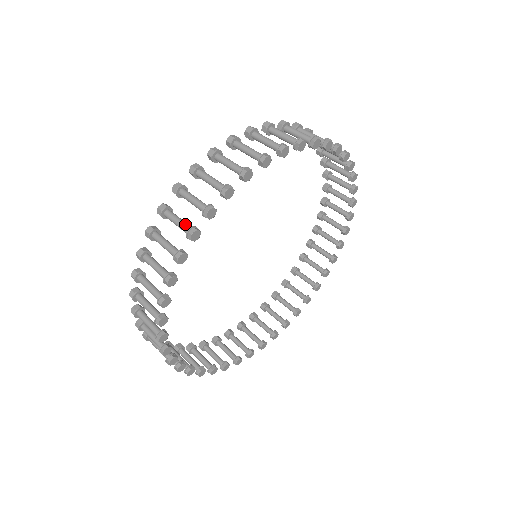
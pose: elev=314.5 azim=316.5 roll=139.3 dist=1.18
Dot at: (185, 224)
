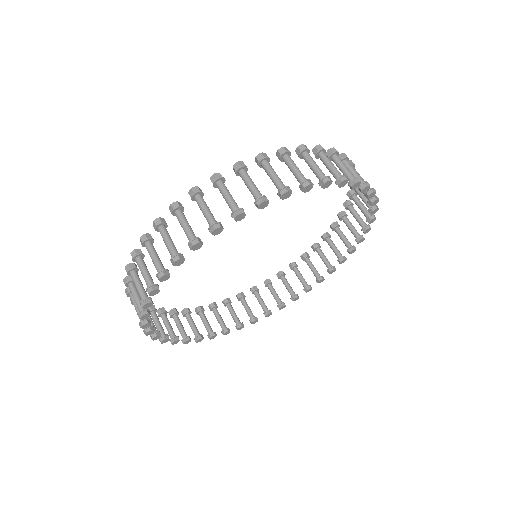
Dot at: (147, 279)
